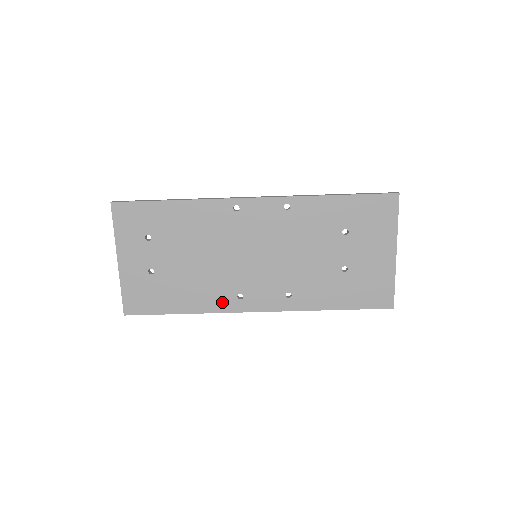
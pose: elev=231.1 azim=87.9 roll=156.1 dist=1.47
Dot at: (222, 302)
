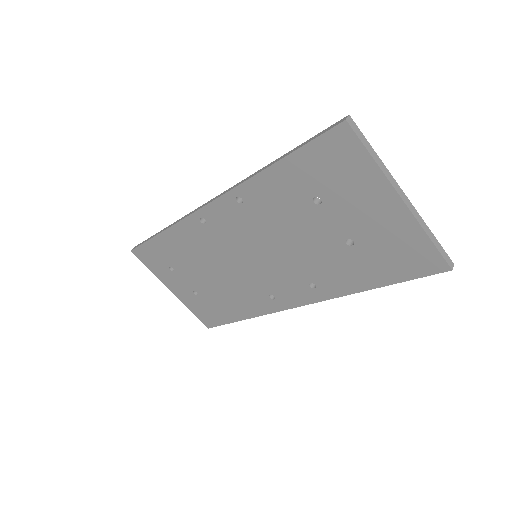
Dot at: (262, 305)
